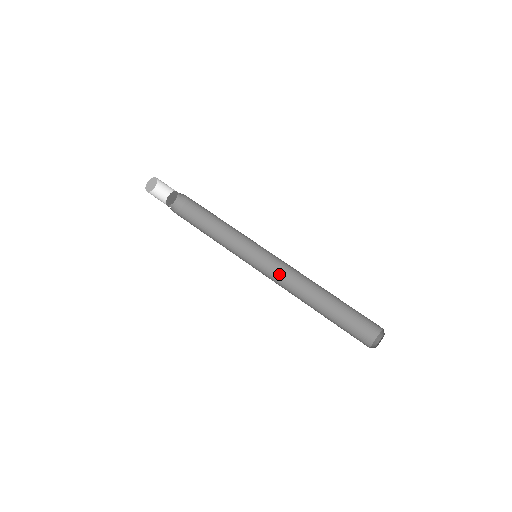
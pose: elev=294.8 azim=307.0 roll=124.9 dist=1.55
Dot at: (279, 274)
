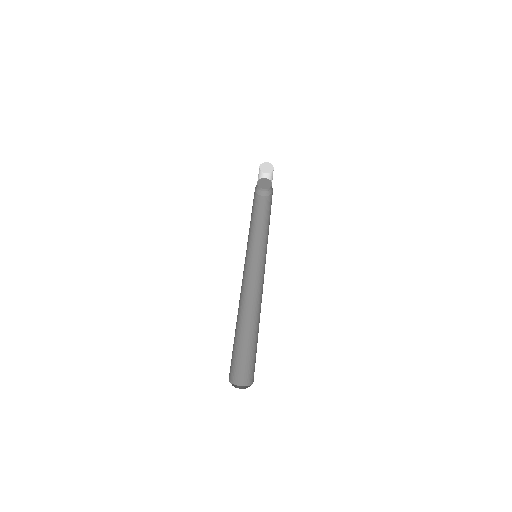
Dot at: (250, 282)
